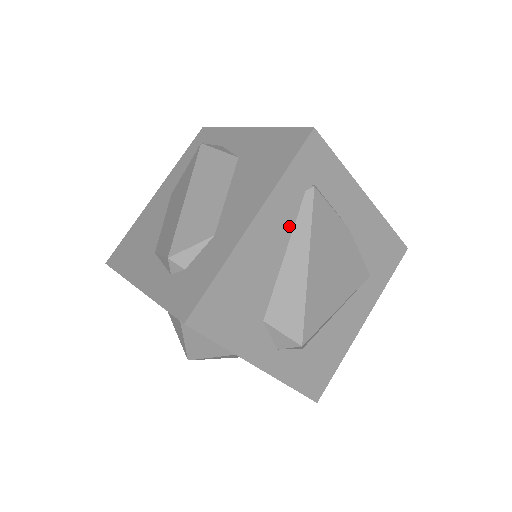
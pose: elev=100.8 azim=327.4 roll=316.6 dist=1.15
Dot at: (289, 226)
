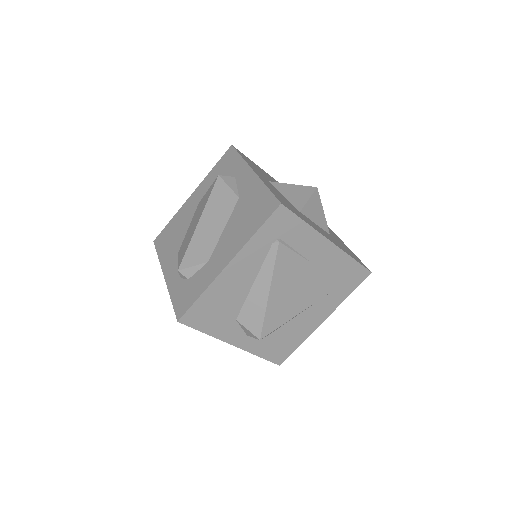
Dot at: (258, 265)
